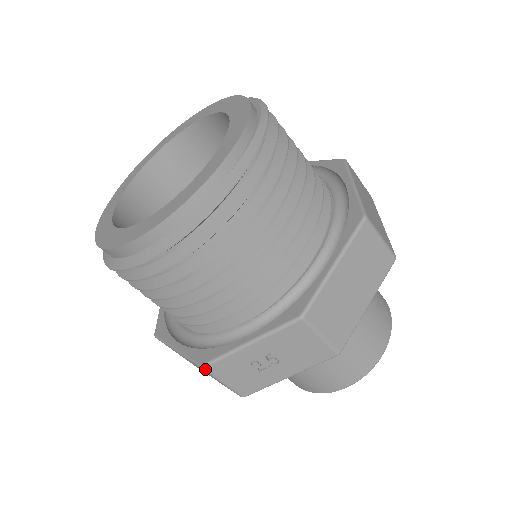
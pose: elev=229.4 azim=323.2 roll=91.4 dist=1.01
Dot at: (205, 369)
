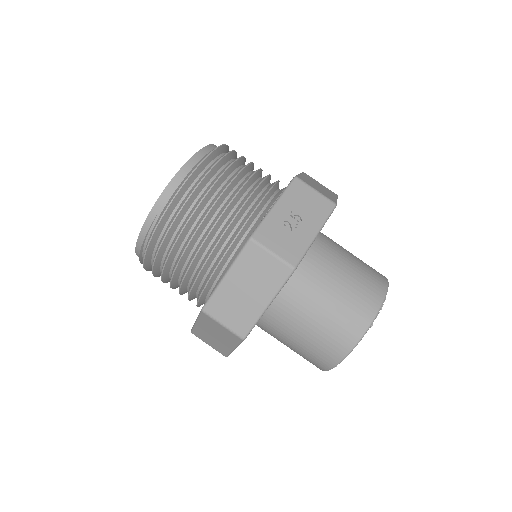
Dot at: (253, 238)
